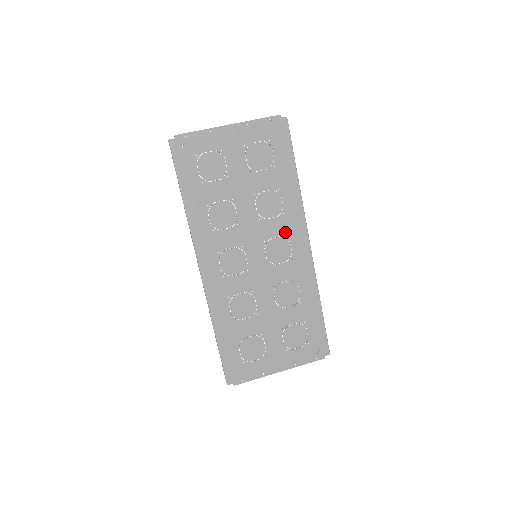
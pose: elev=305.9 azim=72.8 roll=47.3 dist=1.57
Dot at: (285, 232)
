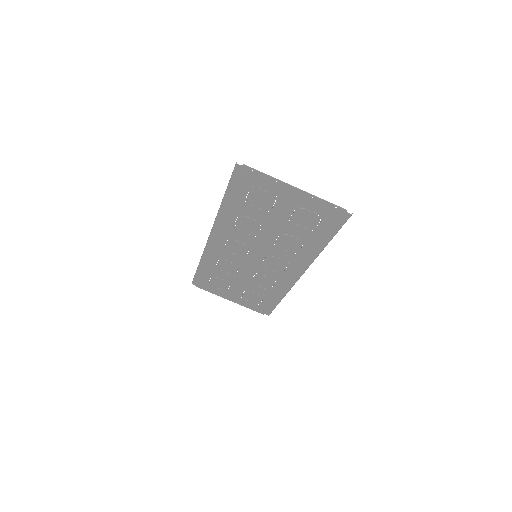
Dot at: (288, 261)
